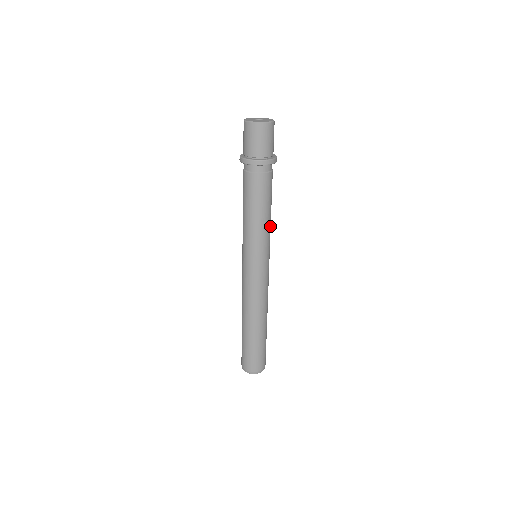
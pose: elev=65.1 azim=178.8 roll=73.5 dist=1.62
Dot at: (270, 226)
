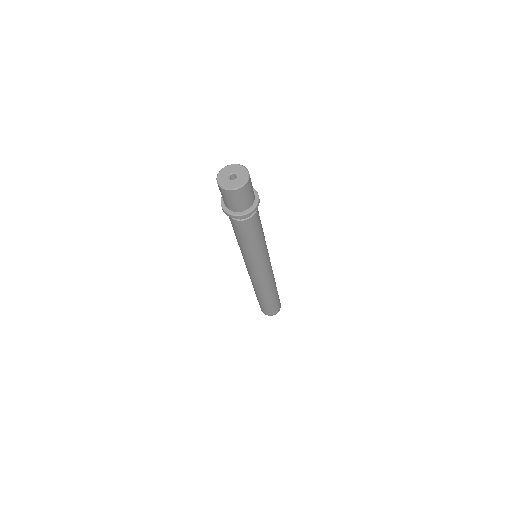
Dot at: occluded
